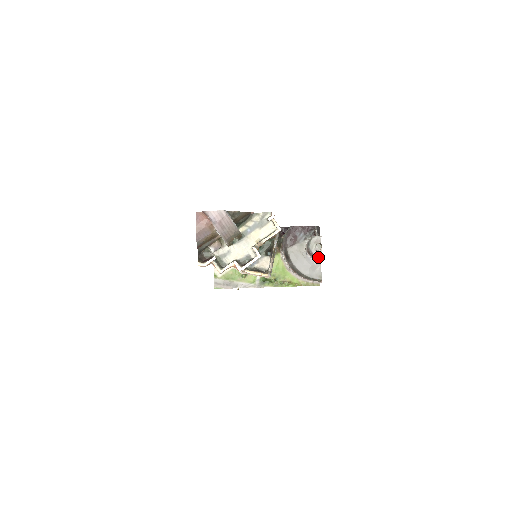
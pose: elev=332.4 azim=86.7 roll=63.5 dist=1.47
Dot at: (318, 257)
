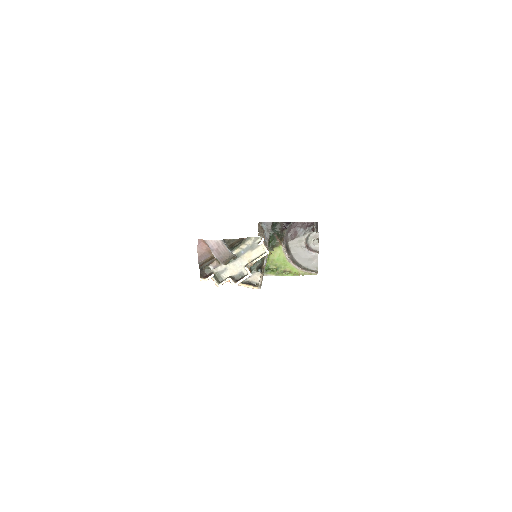
Dot at: (315, 251)
